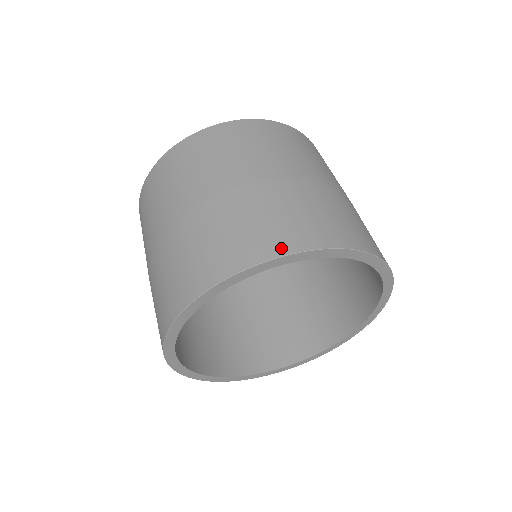
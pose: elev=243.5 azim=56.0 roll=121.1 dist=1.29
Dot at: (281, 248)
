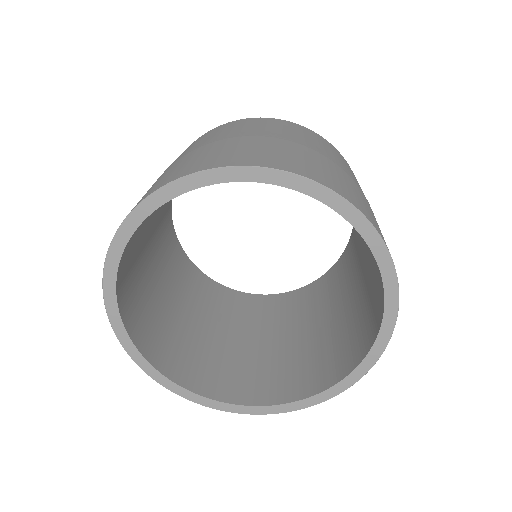
Dot at: (303, 172)
